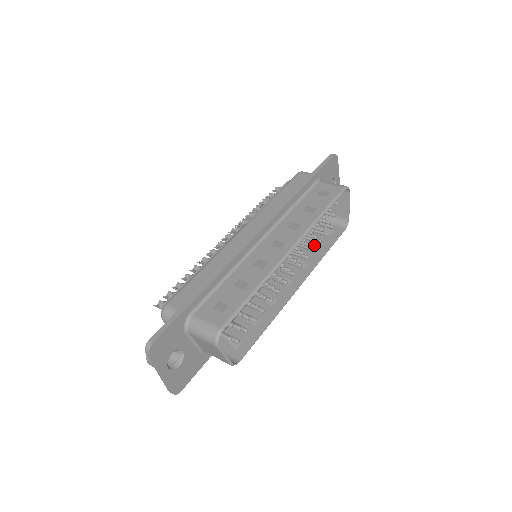
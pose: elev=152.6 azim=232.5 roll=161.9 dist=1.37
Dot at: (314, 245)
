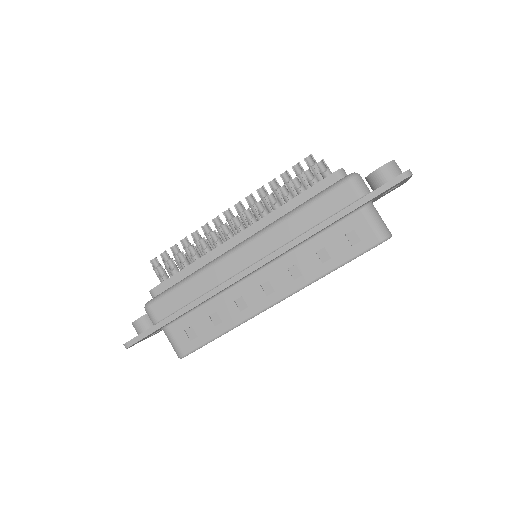
Dot at: occluded
